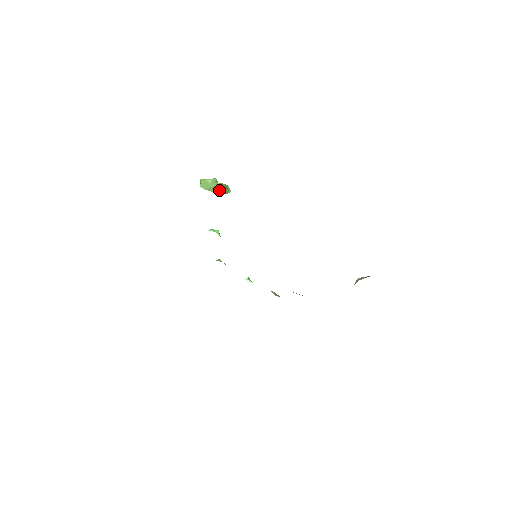
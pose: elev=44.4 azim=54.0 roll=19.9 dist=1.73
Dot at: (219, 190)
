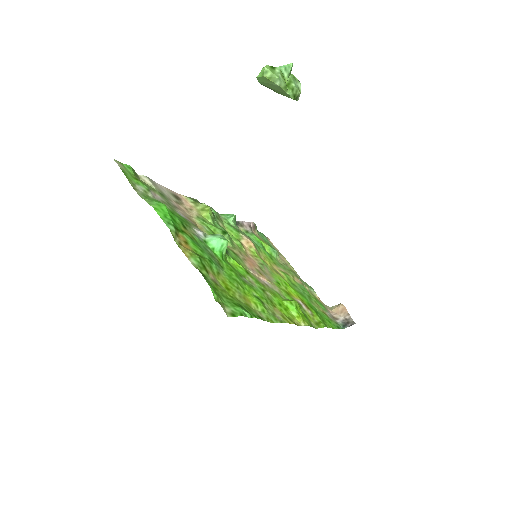
Dot at: (282, 93)
